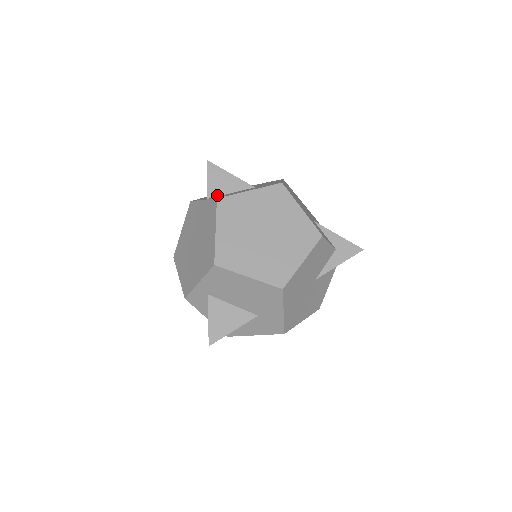
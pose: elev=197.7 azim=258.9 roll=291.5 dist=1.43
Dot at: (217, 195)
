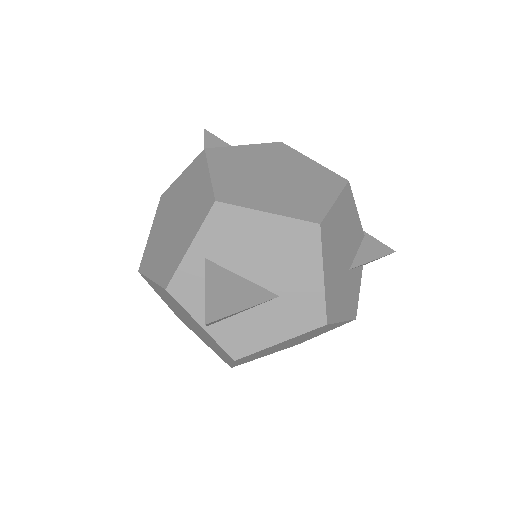
Dot at: (222, 320)
